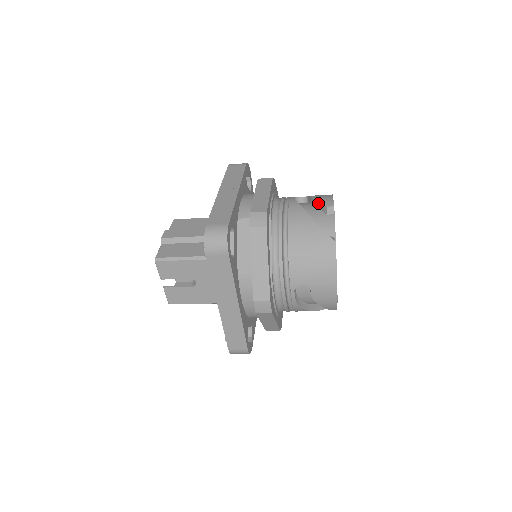
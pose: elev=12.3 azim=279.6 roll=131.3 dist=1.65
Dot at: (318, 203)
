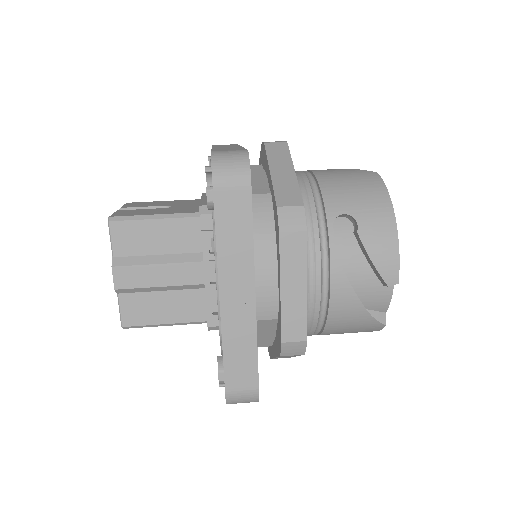
Dot at: (375, 269)
